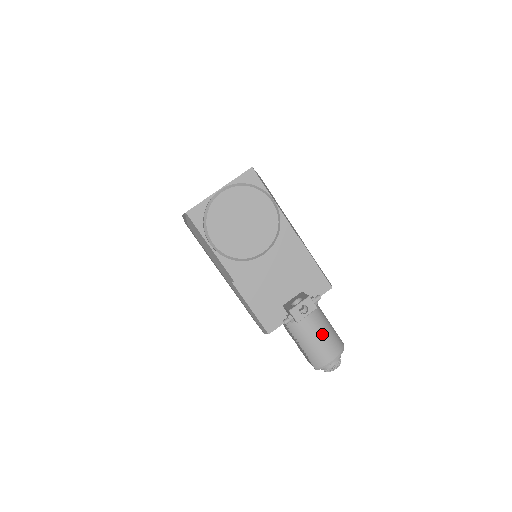
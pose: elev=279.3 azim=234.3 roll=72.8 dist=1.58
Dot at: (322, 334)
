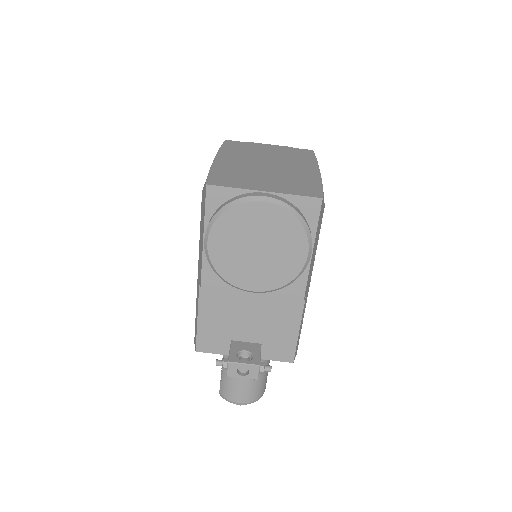
Dot at: occluded
